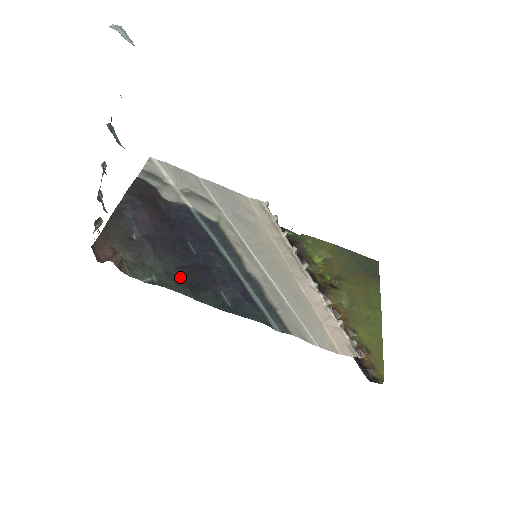
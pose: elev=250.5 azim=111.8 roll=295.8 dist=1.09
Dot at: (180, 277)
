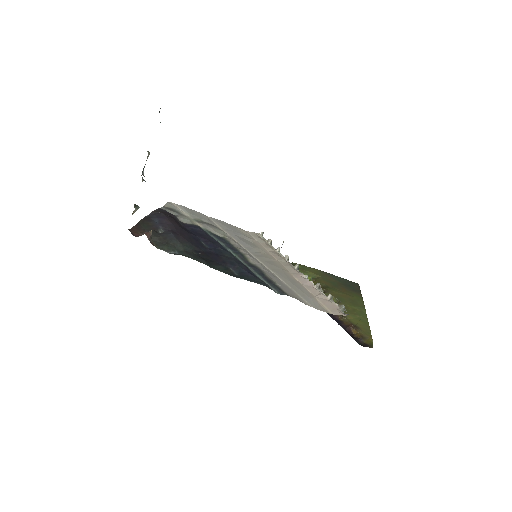
Dot at: (197, 255)
